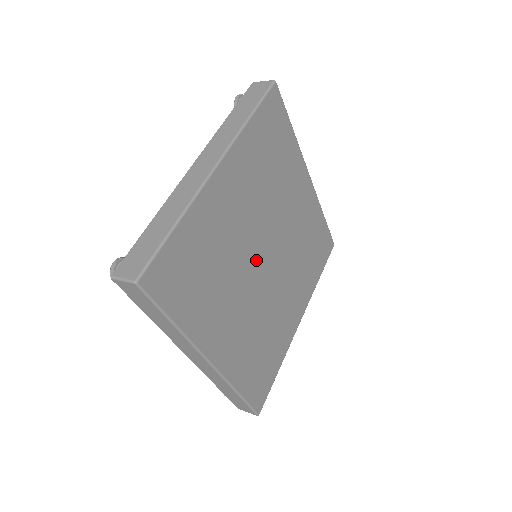
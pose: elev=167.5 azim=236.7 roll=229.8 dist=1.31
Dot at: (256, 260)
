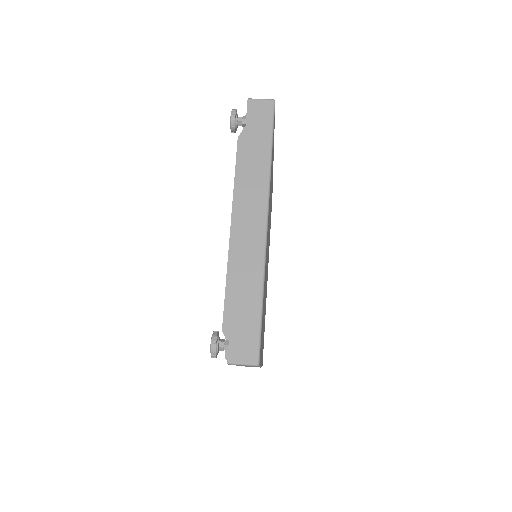
Dot at: occluded
